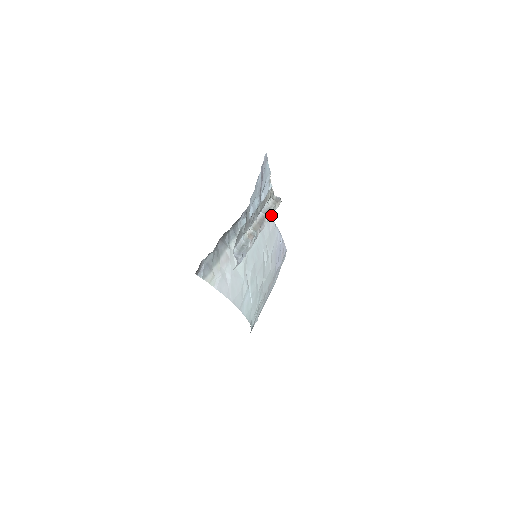
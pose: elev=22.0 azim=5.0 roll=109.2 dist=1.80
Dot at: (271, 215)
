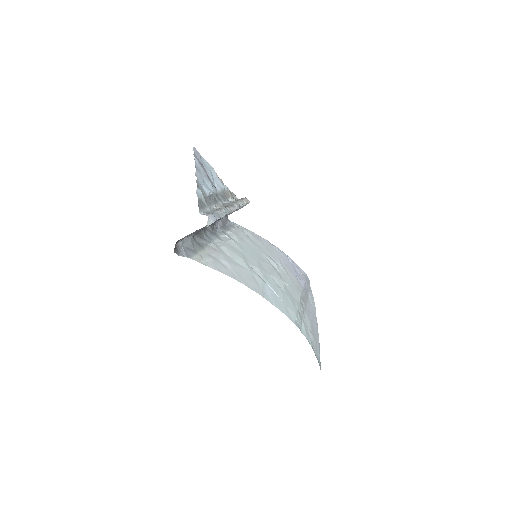
Dot at: (241, 206)
